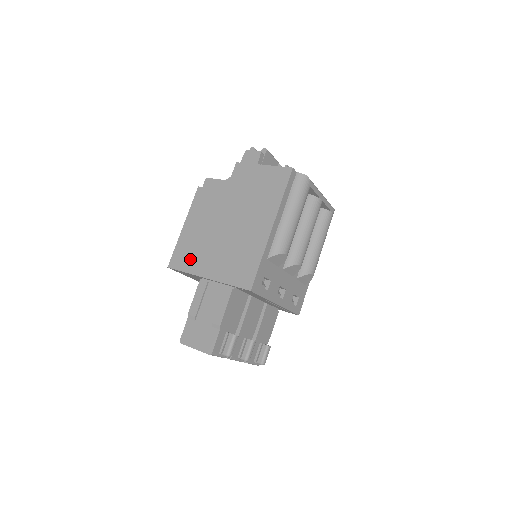
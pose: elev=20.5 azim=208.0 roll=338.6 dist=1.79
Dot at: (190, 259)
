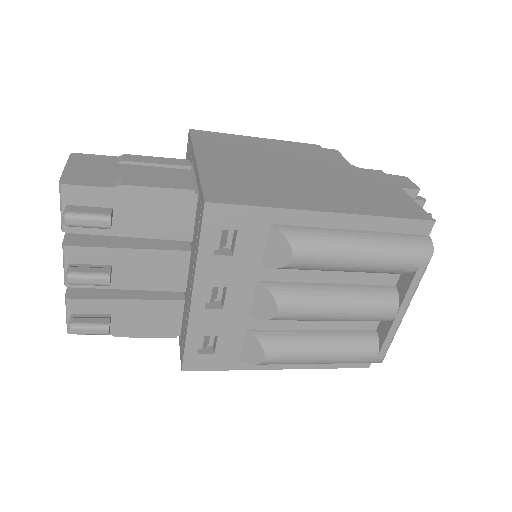
Dot at: (215, 144)
